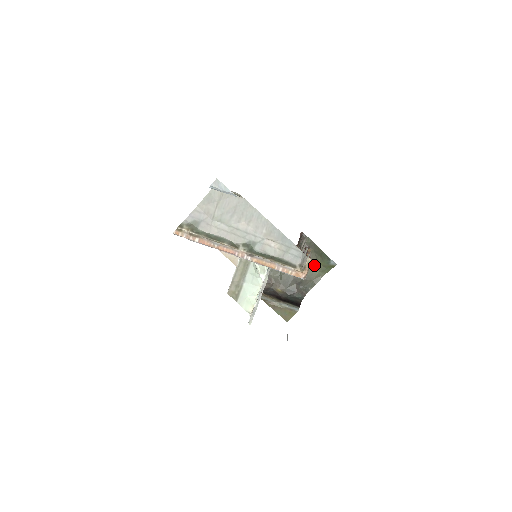
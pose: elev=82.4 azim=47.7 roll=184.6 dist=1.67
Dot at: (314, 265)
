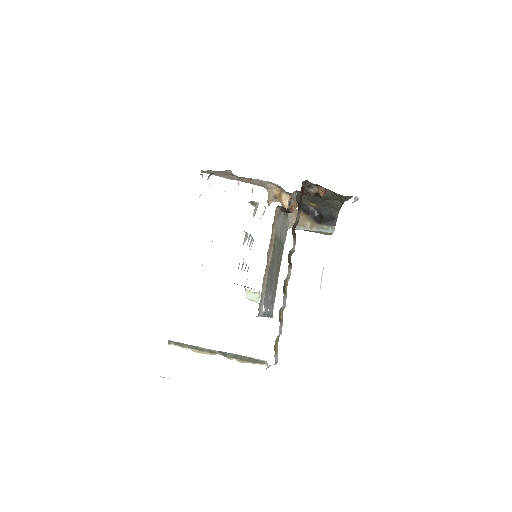
Dot at: (336, 194)
